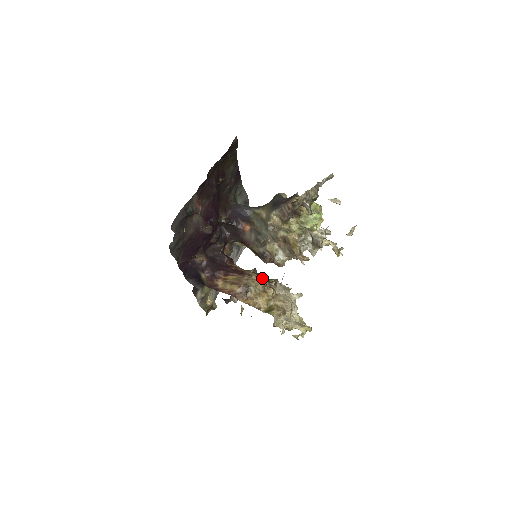
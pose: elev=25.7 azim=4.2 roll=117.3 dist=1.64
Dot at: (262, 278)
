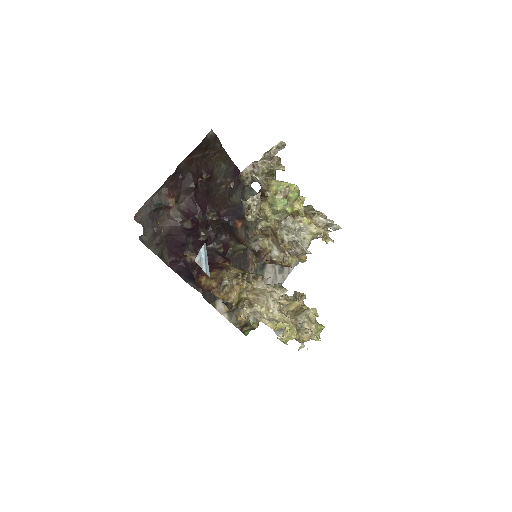
Dot at: (240, 272)
